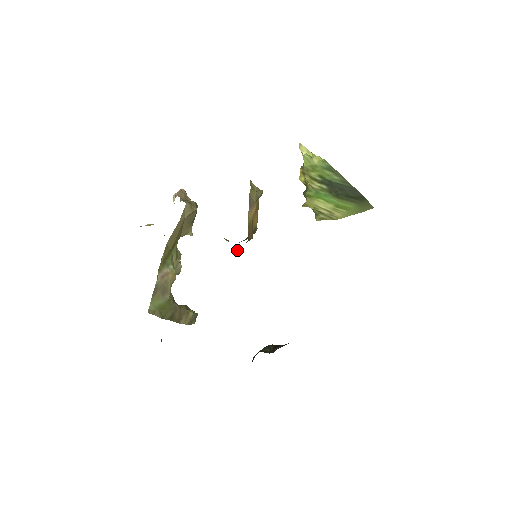
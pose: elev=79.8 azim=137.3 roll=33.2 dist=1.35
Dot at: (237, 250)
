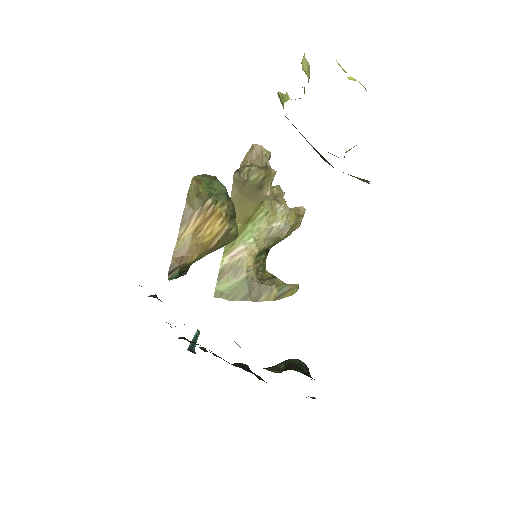
Dot at: (176, 278)
